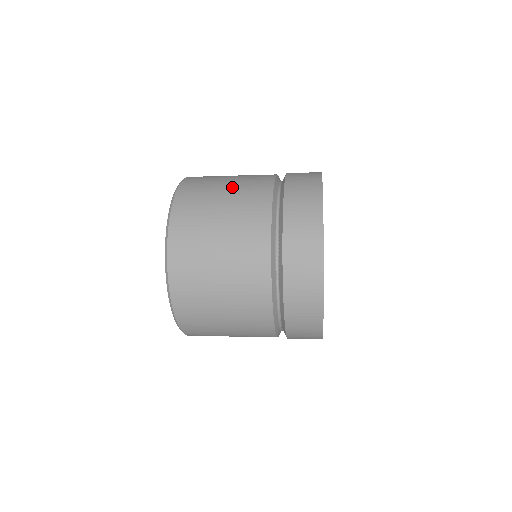
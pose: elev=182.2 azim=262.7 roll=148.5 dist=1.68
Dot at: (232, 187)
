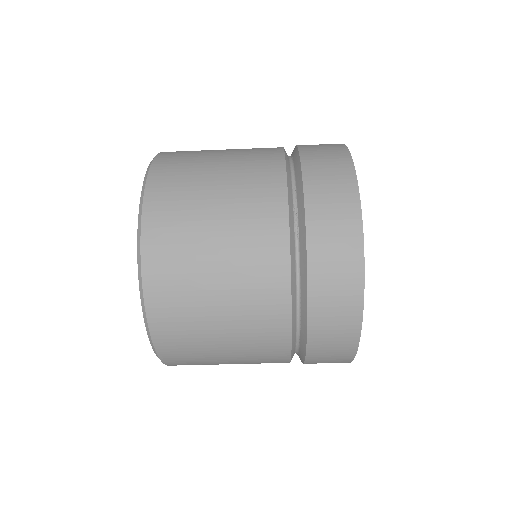
Dot at: occluded
